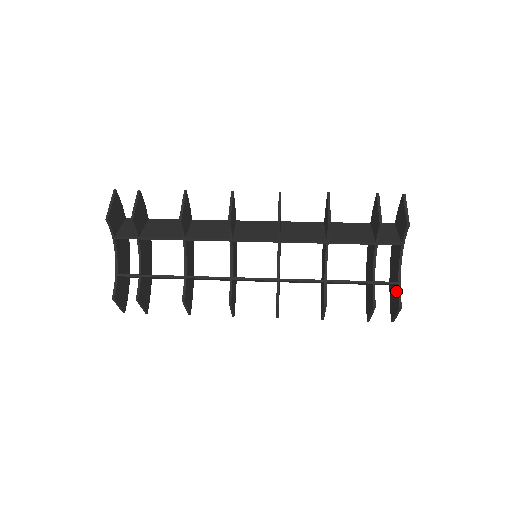
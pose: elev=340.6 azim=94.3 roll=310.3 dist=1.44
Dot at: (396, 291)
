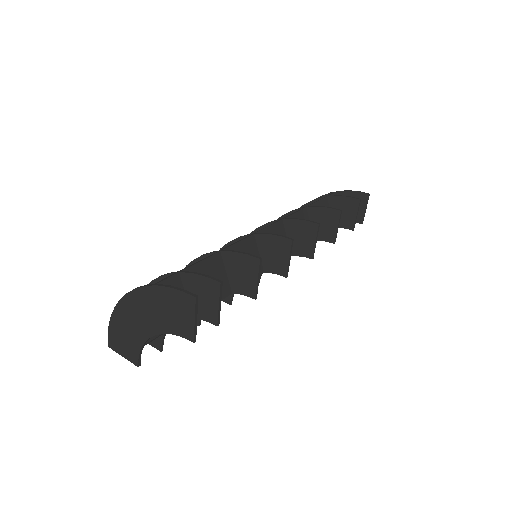
Dot at: occluded
